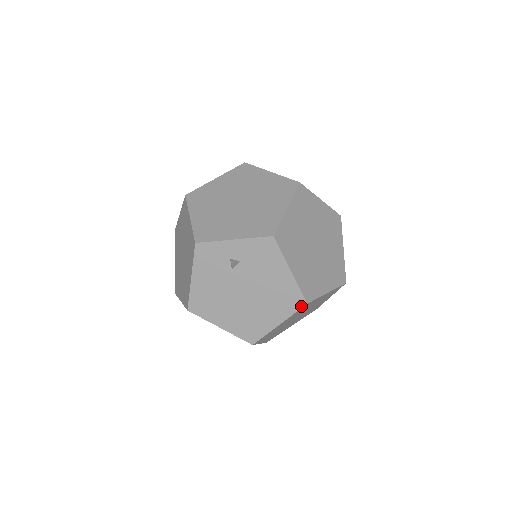
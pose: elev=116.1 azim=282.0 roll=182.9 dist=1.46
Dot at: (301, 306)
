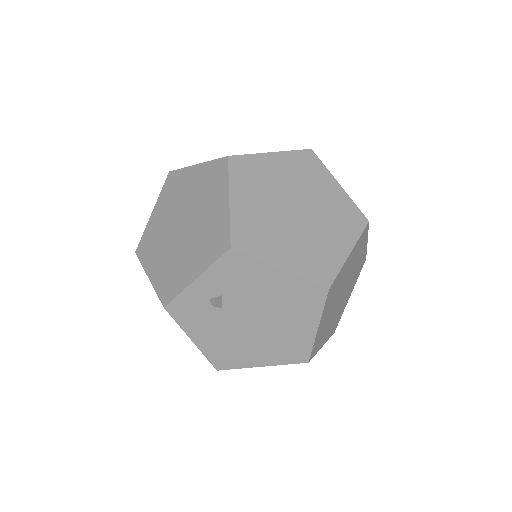
Dot at: (324, 296)
